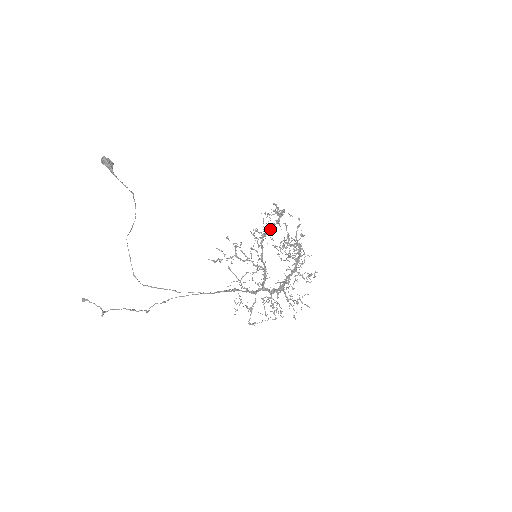
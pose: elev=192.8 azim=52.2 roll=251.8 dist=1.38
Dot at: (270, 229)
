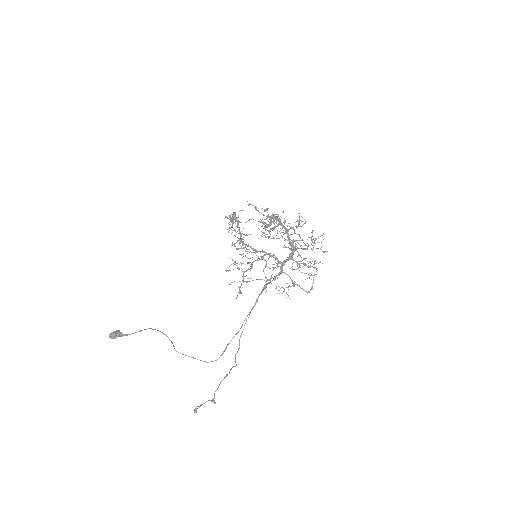
Dot at: (239, 232)
